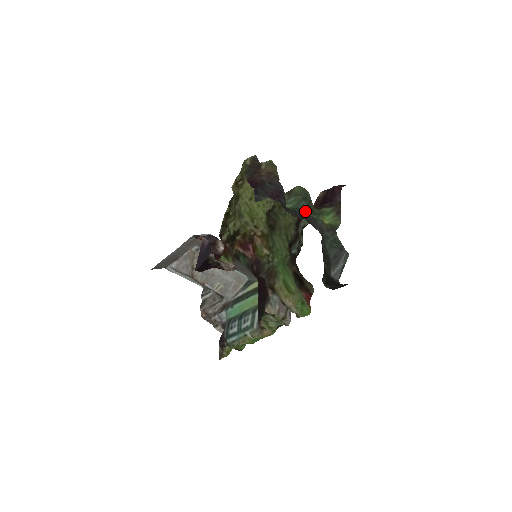
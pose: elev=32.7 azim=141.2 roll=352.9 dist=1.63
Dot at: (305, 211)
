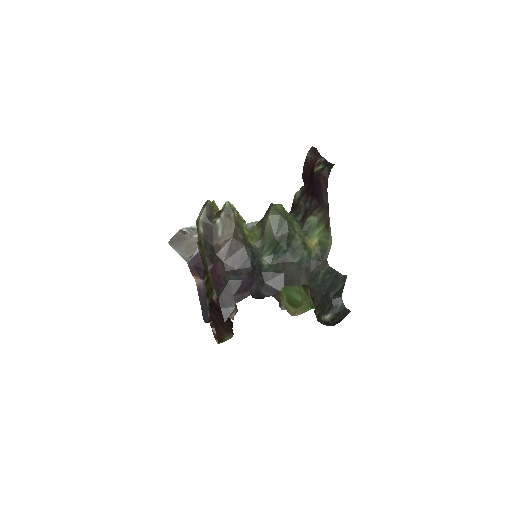
Dot at: (285, 260)
